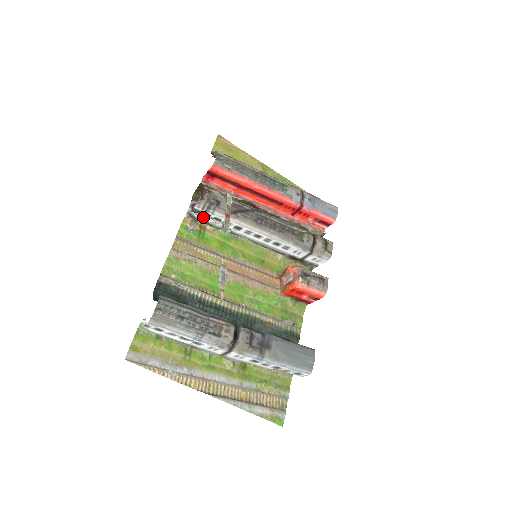
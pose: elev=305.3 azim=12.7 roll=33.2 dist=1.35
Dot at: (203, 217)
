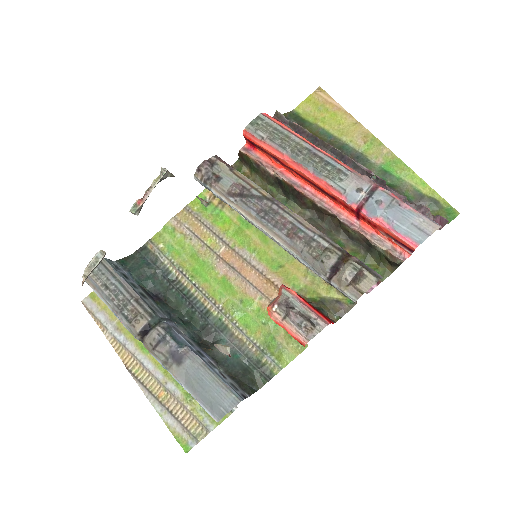
Dot at: occluded
